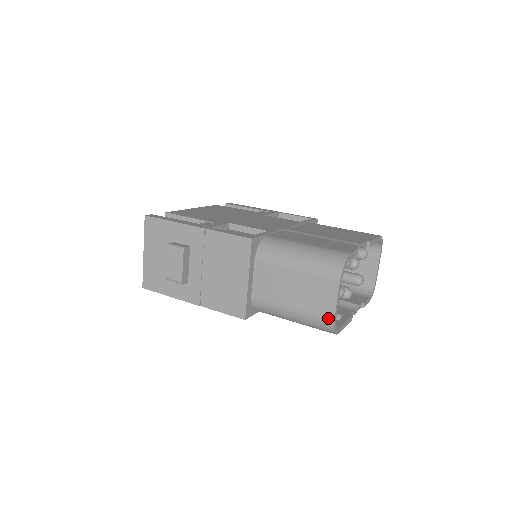
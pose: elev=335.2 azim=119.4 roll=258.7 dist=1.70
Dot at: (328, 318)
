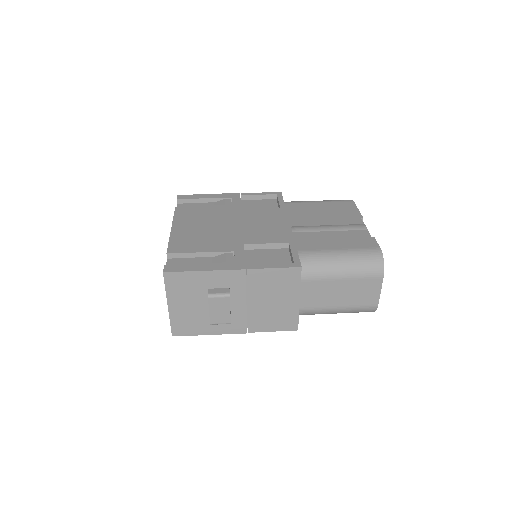
Dot at: (373, 305)
